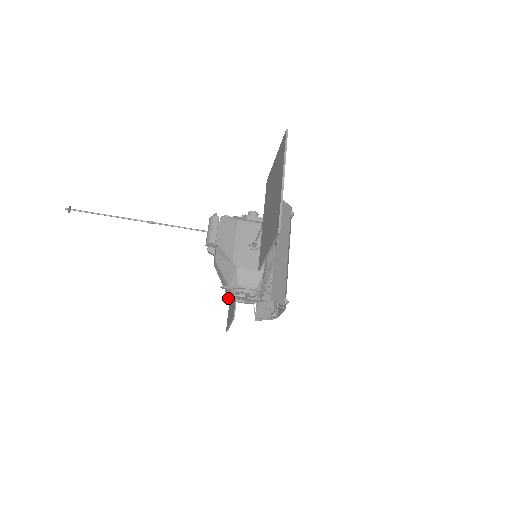
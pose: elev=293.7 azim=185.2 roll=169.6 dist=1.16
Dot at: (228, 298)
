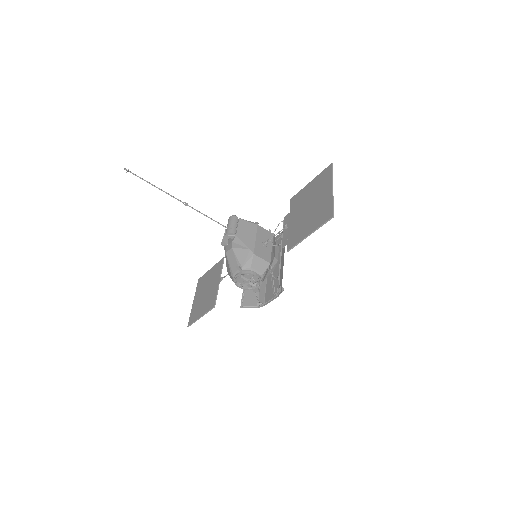
Dot at: (234, 279)
